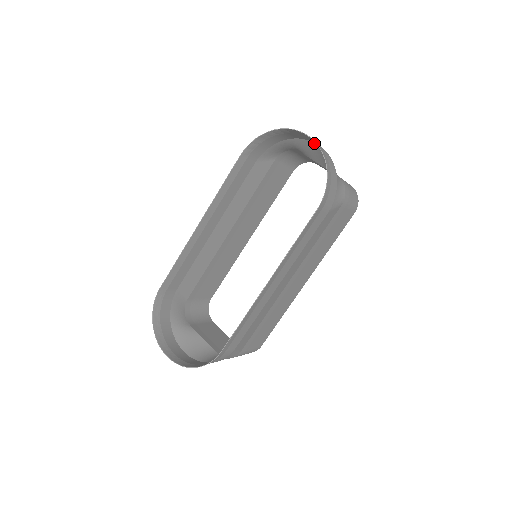
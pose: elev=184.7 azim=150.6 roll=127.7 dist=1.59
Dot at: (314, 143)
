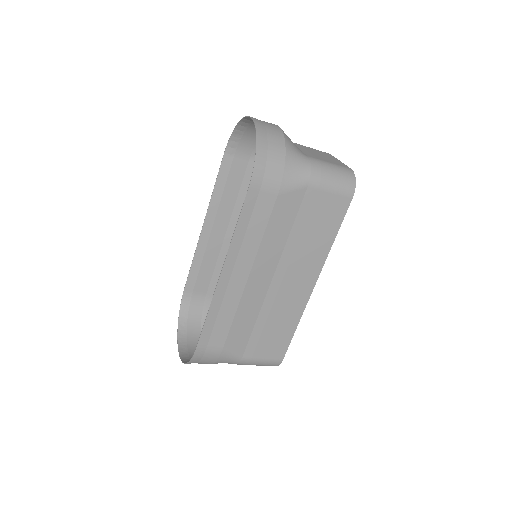
Dot at: occluded
